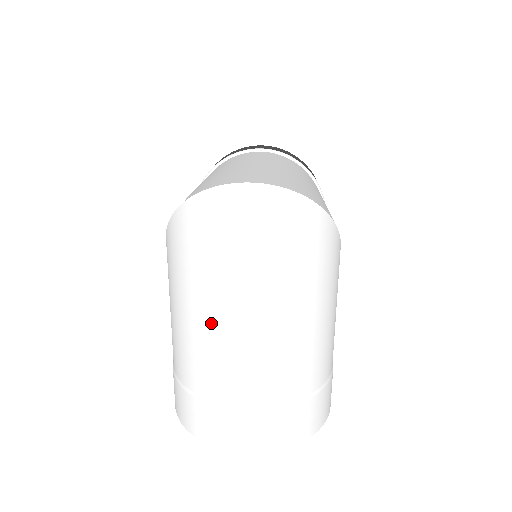
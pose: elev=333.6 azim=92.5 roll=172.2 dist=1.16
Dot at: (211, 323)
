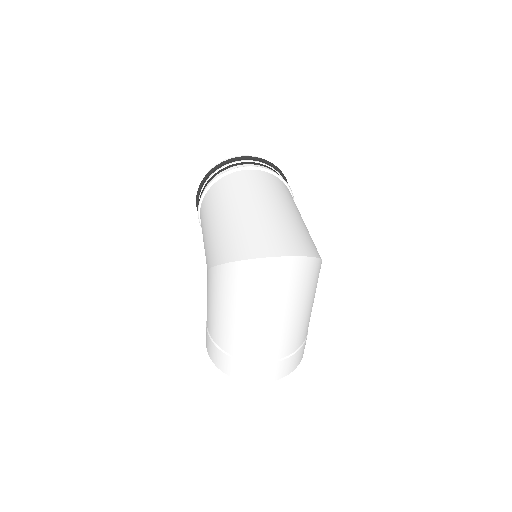
Dot at: (249, 323)
